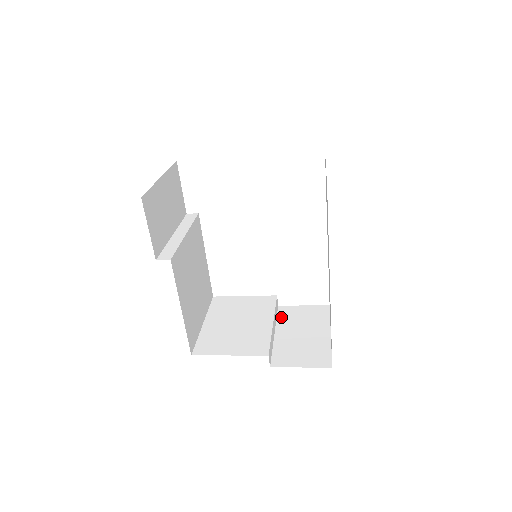
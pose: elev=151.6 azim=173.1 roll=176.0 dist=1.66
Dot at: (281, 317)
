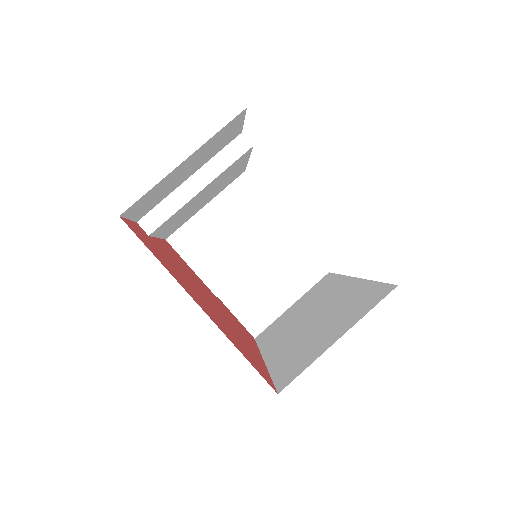
Dot at: (279, 248)
